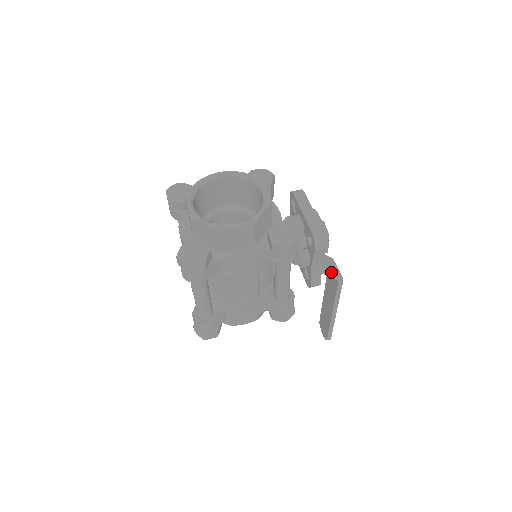
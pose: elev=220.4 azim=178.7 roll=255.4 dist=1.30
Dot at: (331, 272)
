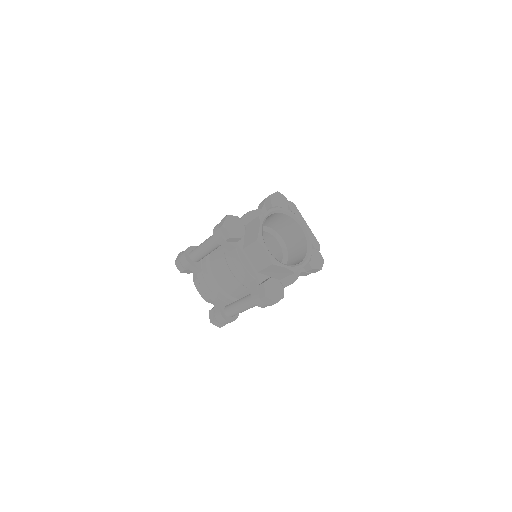
Dot at: occluded
